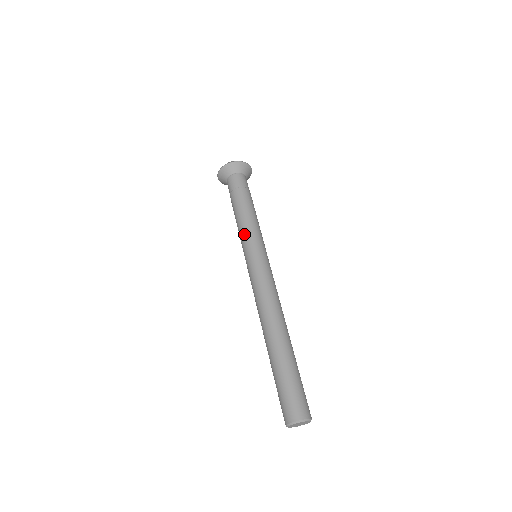
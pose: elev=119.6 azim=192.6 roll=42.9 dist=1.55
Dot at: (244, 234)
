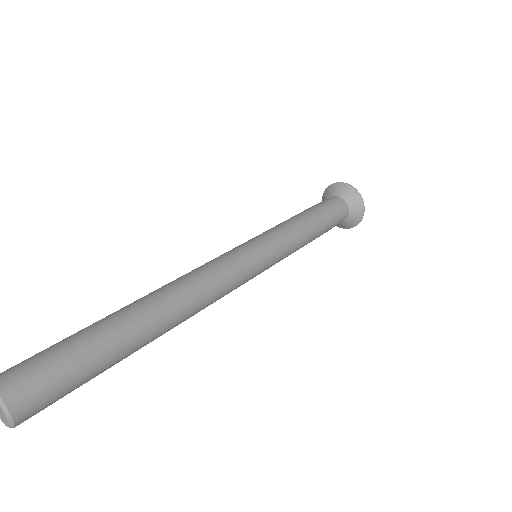
Dot at: (281, 230)
